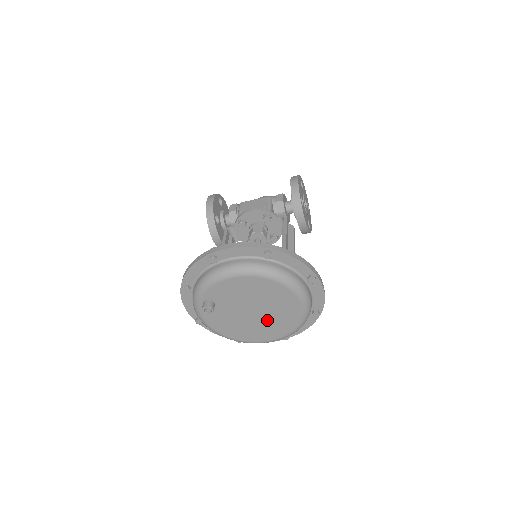
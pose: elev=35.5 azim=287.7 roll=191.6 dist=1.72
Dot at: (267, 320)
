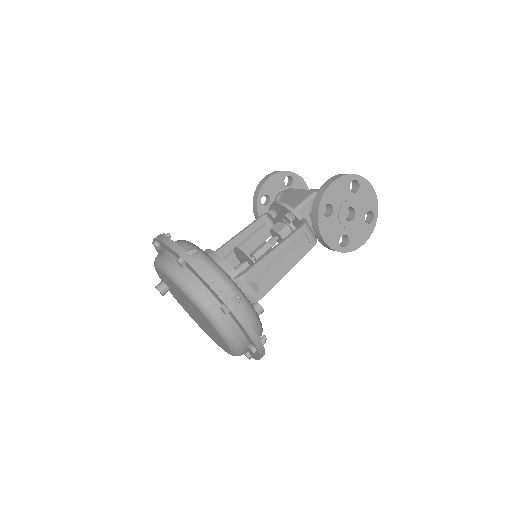
Dot at: (207, 328)
